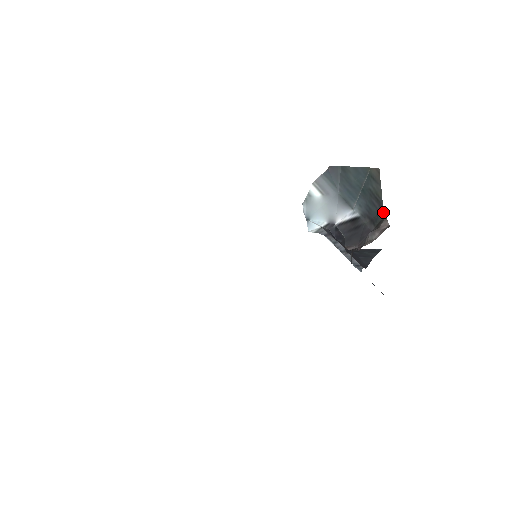
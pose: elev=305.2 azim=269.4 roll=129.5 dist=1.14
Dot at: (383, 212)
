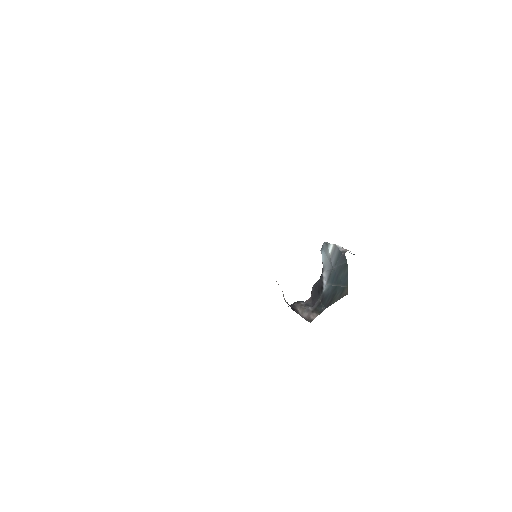
Dot at: (324, 309)
